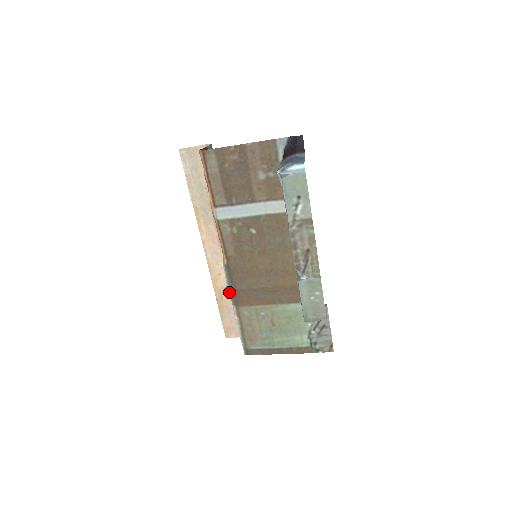
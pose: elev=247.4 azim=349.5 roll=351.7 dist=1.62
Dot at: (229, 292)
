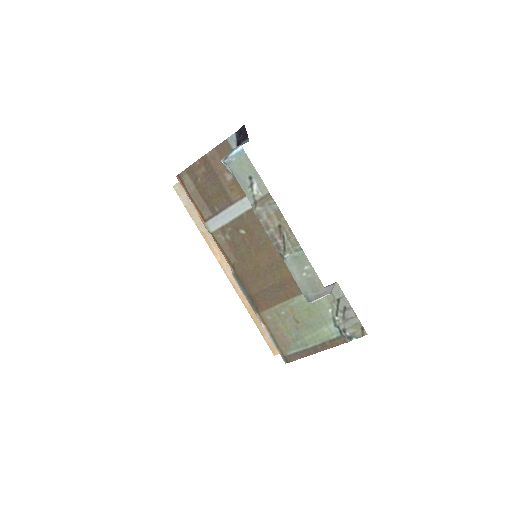
Dot at: occluded
